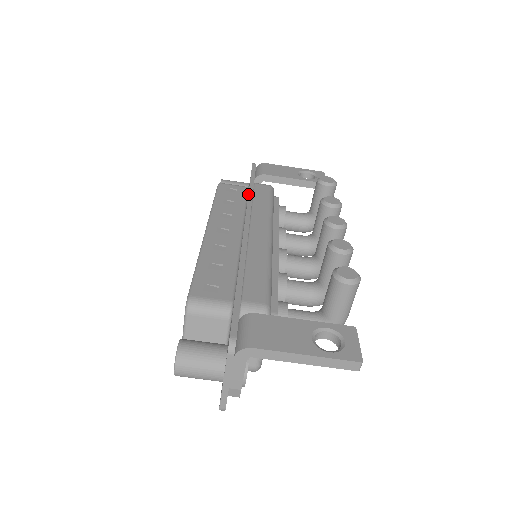
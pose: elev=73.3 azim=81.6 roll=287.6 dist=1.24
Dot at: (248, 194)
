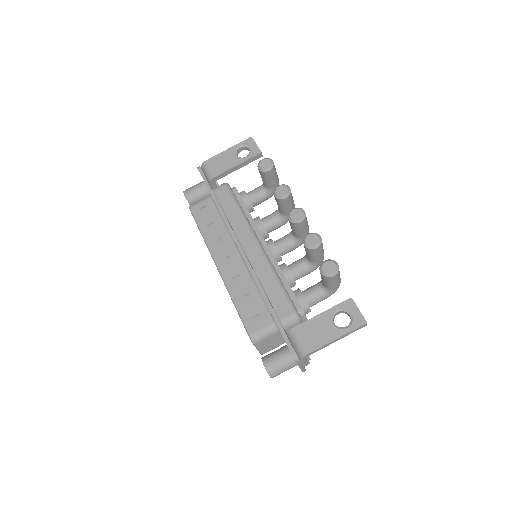
Dot at: (220, 213)
